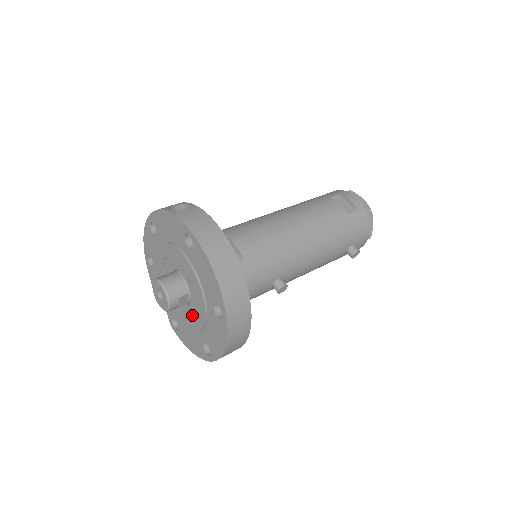
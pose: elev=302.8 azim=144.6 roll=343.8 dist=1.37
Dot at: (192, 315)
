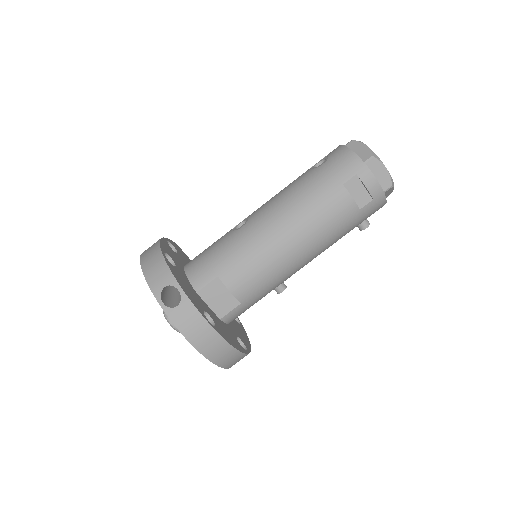
Dot at: occluded
